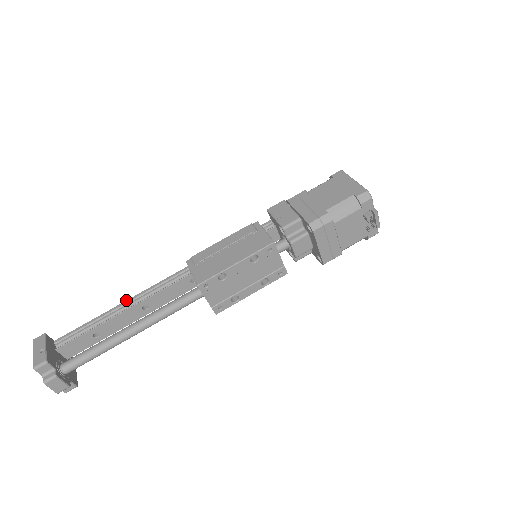
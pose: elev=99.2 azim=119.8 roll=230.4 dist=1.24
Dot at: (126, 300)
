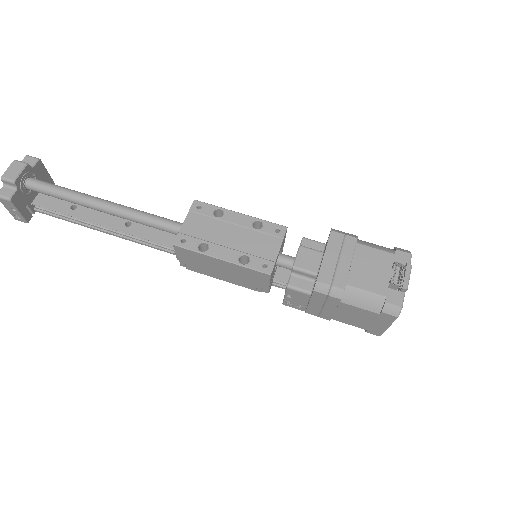
Dot at: occluded
